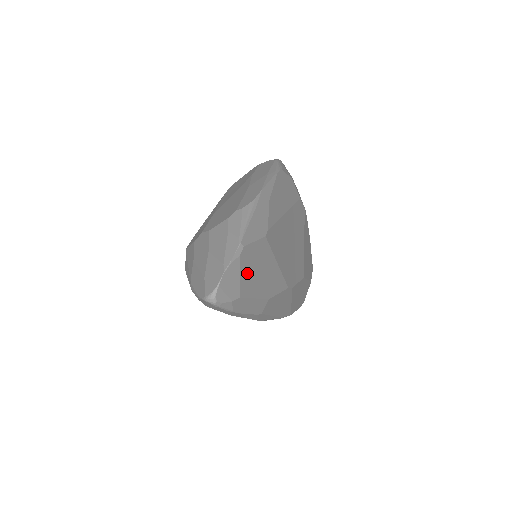
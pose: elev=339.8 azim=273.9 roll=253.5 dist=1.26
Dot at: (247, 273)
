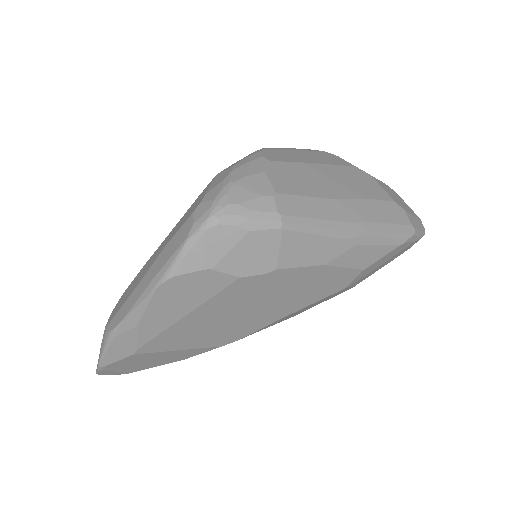
Dot at: (126, 368)
